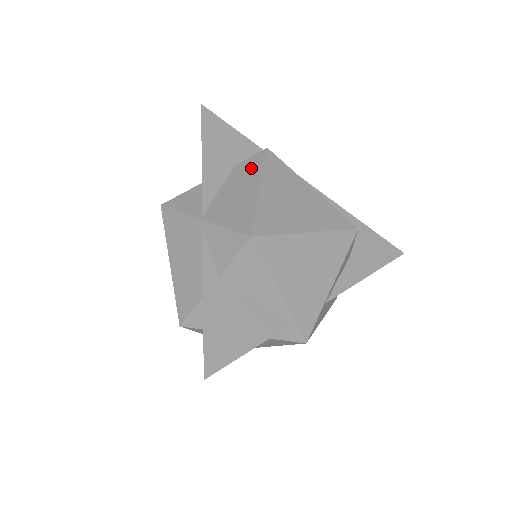
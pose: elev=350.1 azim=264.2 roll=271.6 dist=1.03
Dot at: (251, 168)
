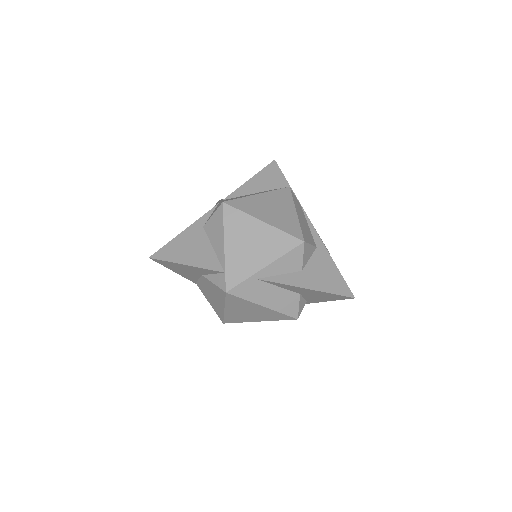
Dot at: occluded
